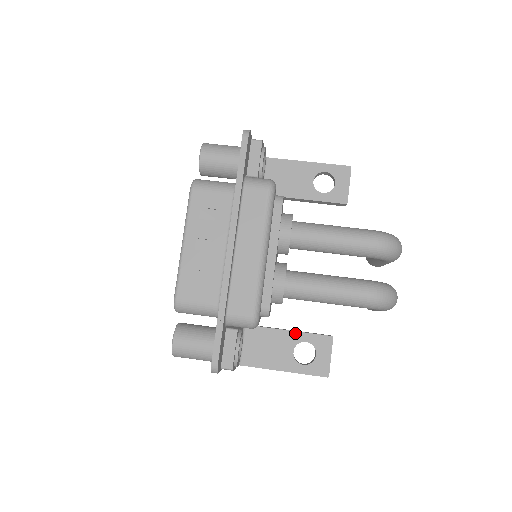
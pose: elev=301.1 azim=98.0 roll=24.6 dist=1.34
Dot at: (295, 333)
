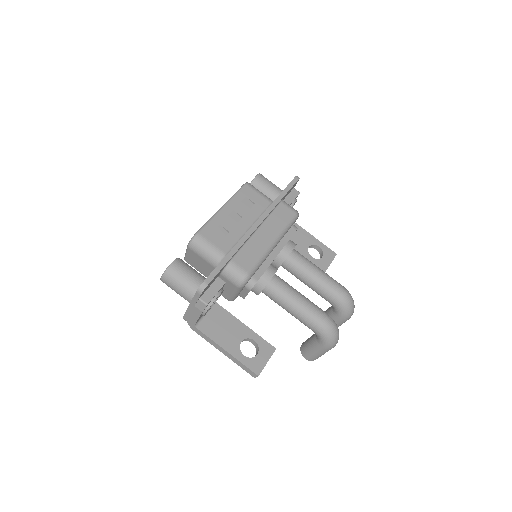
Dot at: (249, 330)
